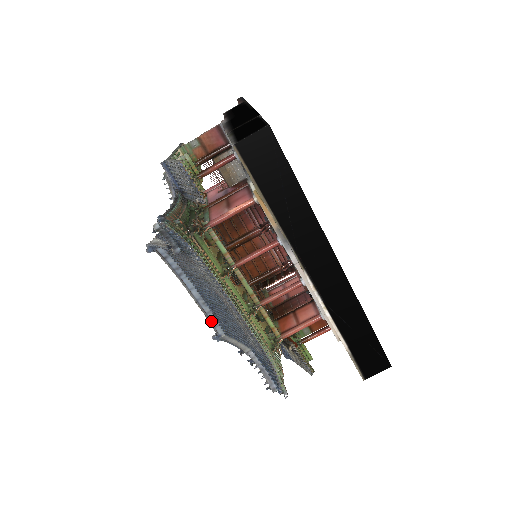
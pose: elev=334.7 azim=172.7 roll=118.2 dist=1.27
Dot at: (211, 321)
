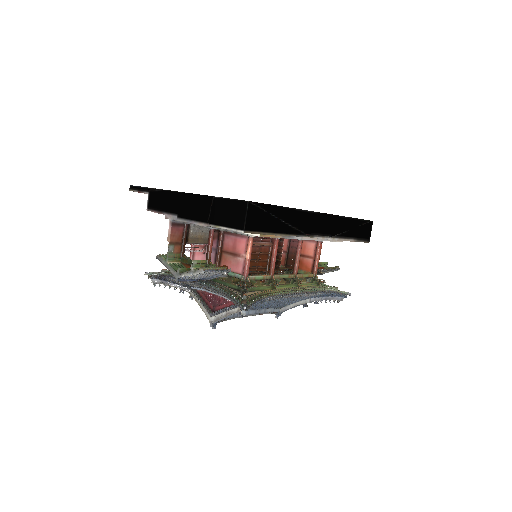
Dot at: (269, 312)
